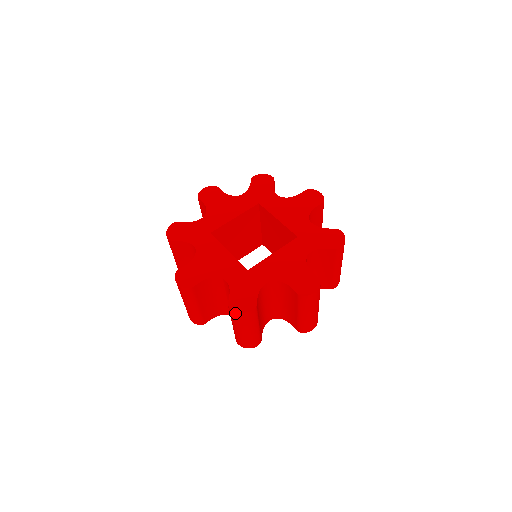
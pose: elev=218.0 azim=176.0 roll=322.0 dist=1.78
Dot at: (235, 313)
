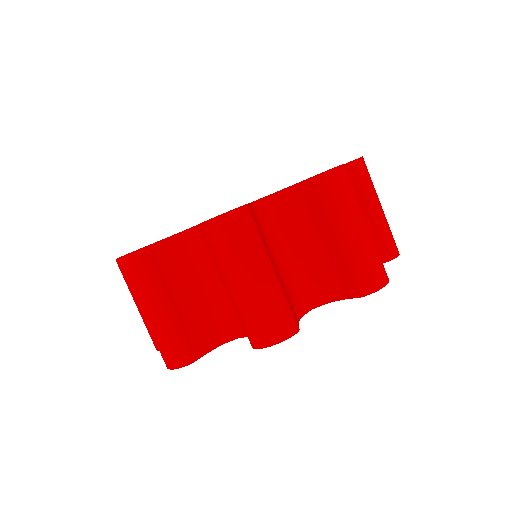
Dot at: (333, 174)
